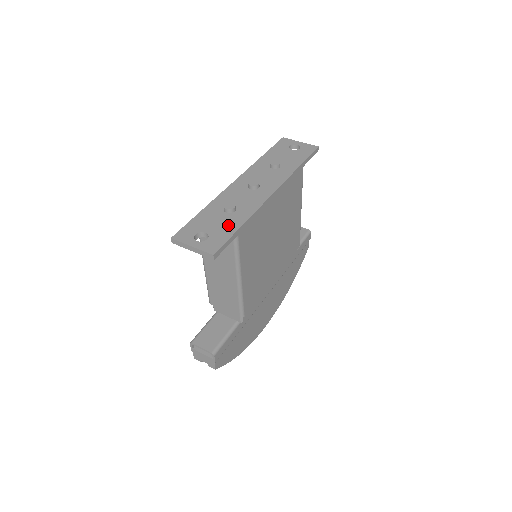
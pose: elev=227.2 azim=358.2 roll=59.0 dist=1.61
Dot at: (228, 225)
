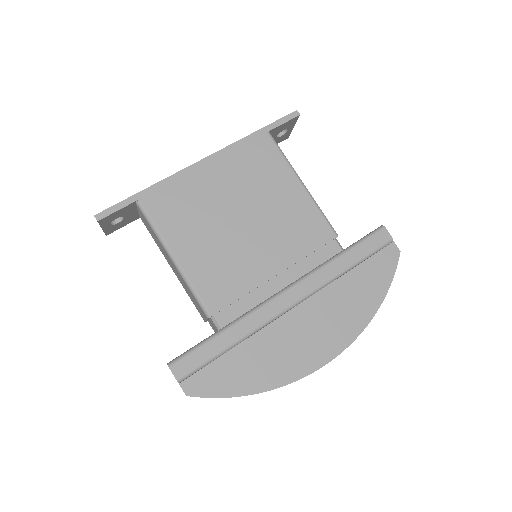
Dot at: occluded
